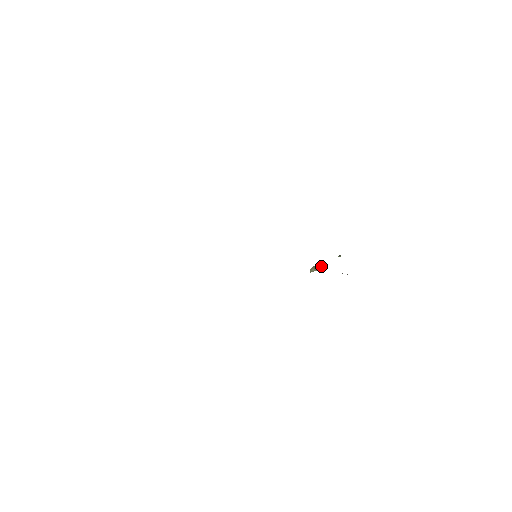
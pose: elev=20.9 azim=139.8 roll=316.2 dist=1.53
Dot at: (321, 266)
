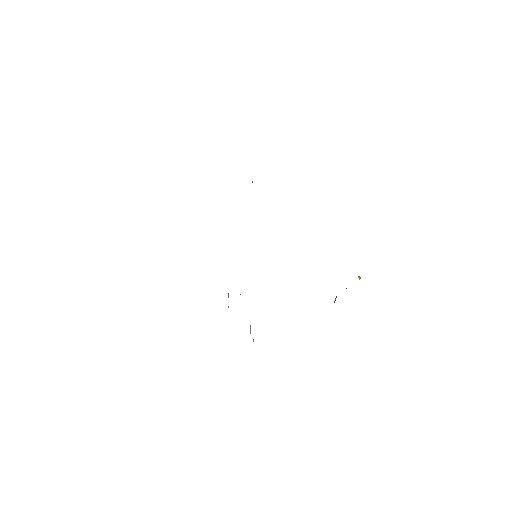
Dot at: occluded
